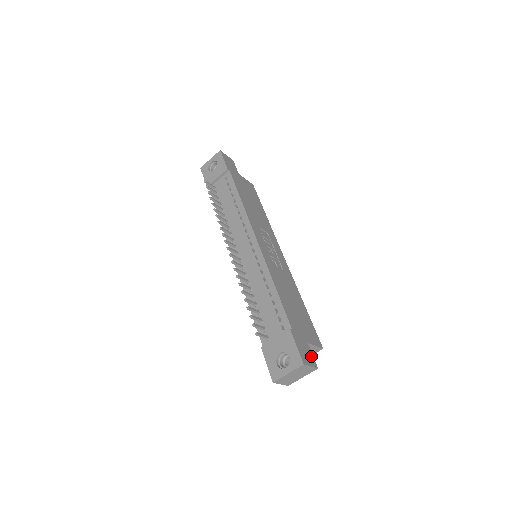
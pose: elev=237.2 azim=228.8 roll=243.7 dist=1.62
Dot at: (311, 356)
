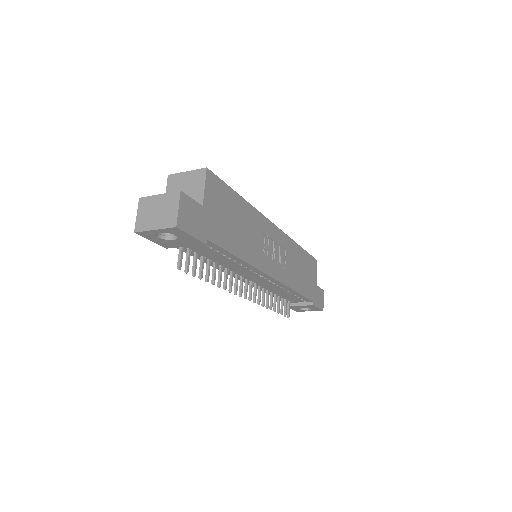
Dot at: (320, 292)
